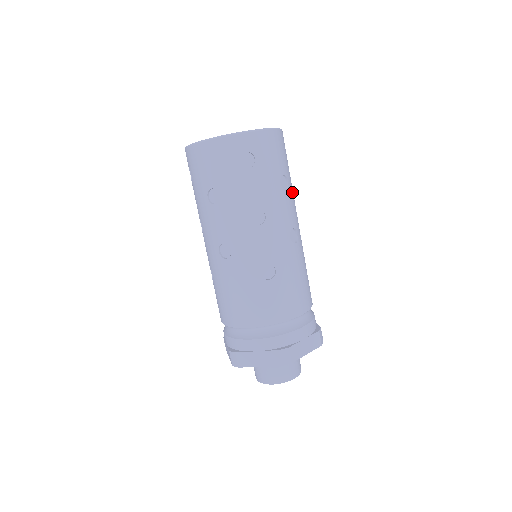
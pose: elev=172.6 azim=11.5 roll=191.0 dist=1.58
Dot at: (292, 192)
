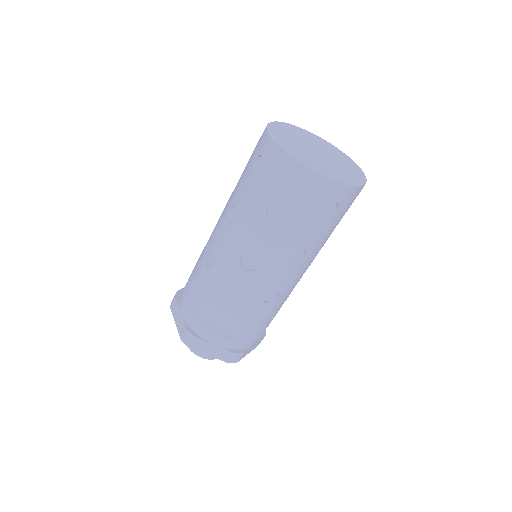
Dot at: occluded
